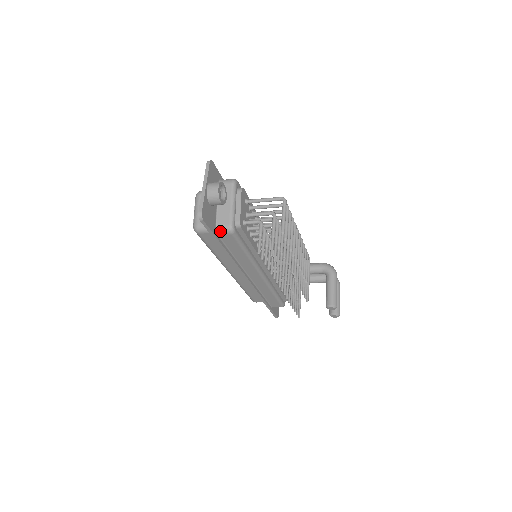
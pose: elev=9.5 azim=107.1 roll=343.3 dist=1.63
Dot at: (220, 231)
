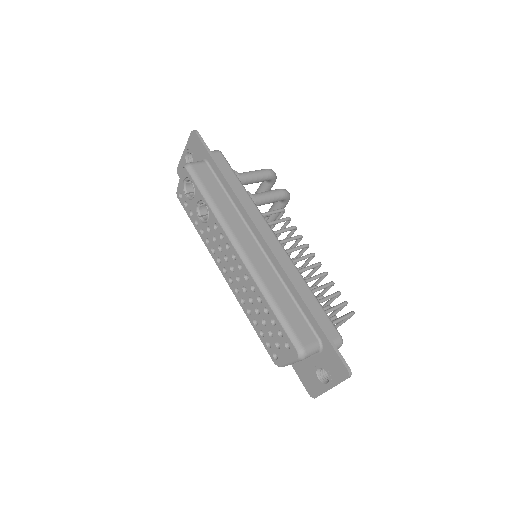
Dot at: occluded
